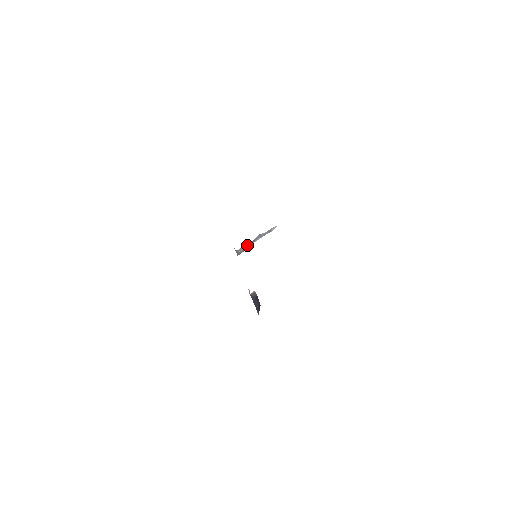
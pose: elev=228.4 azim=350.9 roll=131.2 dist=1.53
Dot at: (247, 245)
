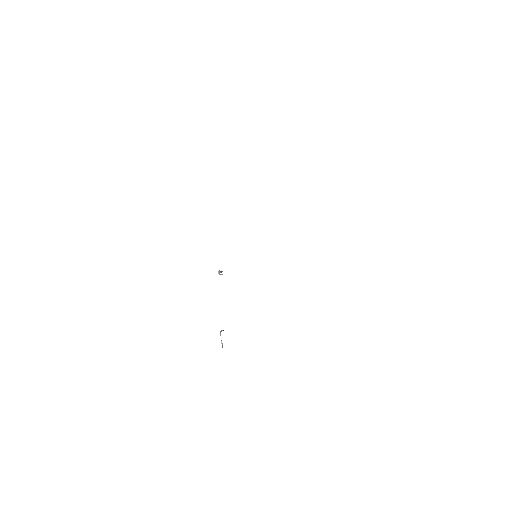
Dot at: occluded
